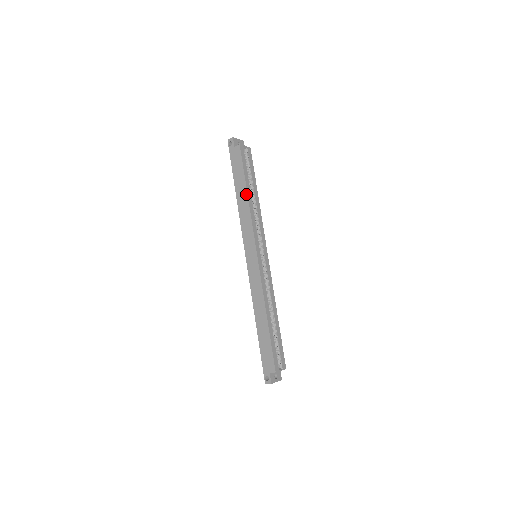
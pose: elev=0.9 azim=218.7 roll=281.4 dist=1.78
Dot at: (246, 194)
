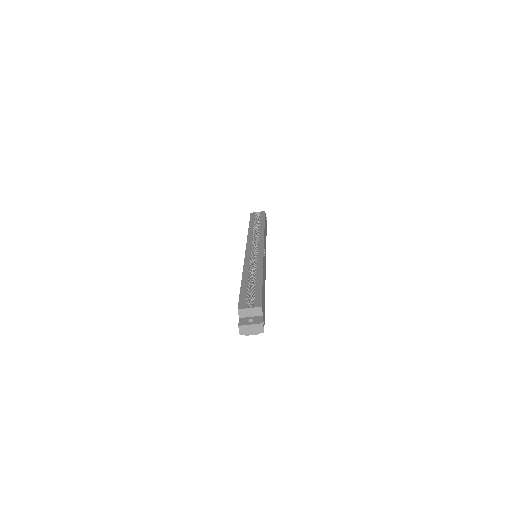
Dot at: occluded
